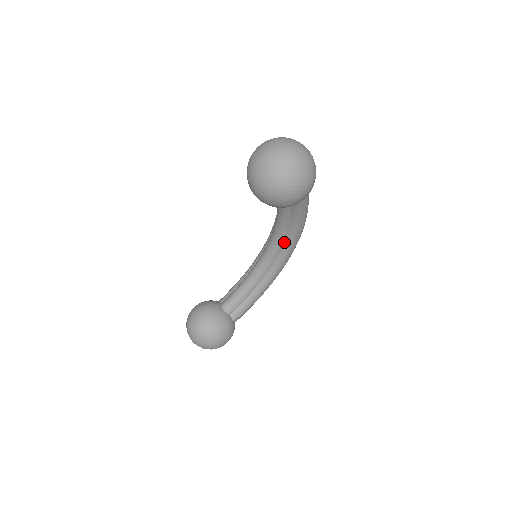
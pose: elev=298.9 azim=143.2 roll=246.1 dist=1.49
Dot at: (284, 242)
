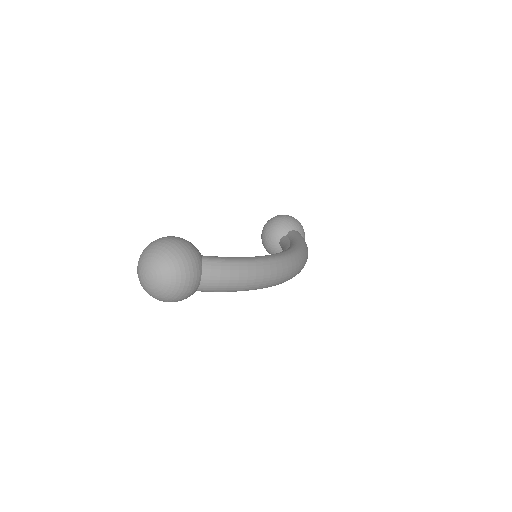
Dot at: occluded
